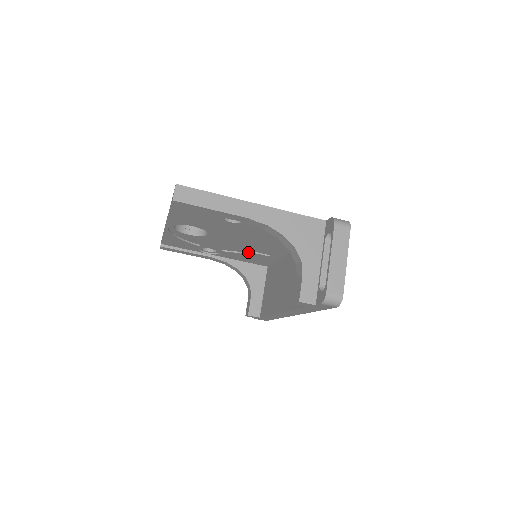
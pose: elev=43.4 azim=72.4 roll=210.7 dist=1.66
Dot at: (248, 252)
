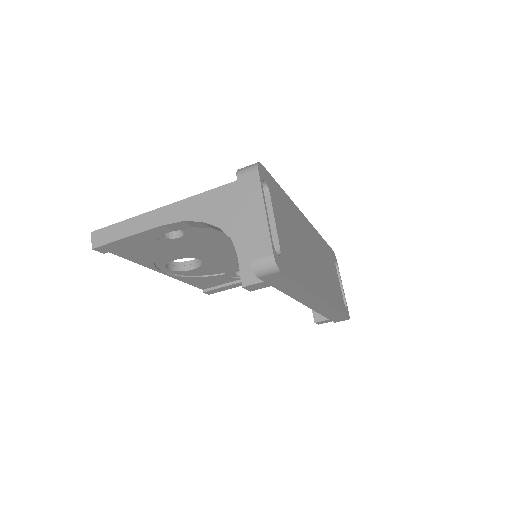
Dot at: occluded
